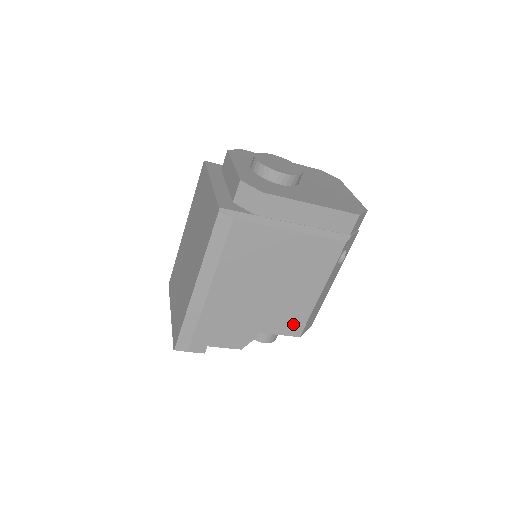
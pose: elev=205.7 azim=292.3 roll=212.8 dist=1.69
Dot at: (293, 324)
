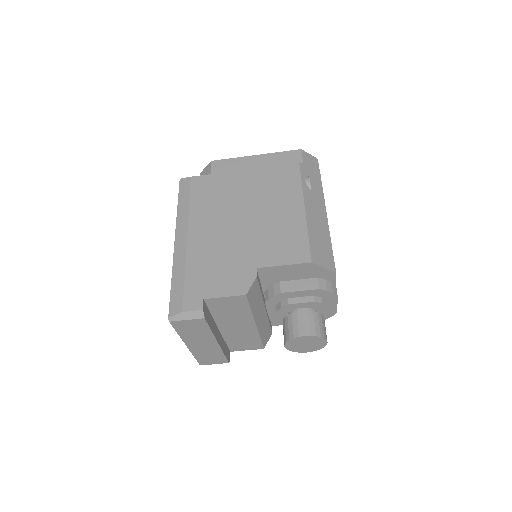
Dot at: (294, 249)
